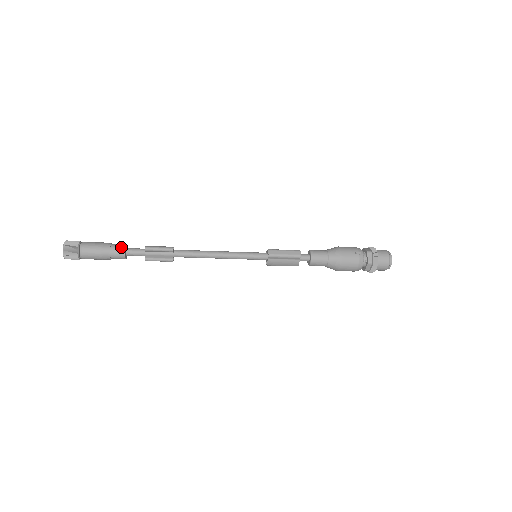
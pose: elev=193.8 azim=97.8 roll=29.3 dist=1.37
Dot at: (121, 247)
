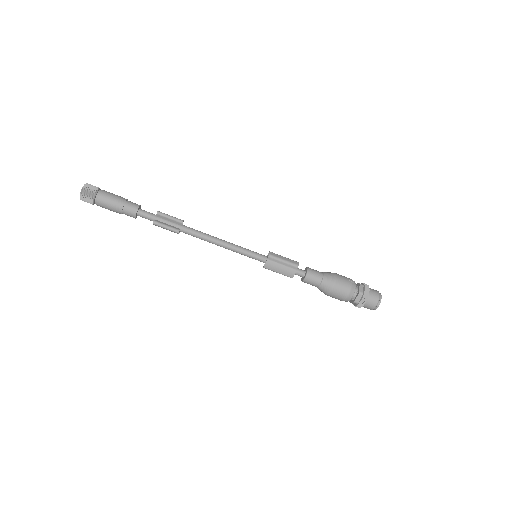
Dot at: (136, 204)
